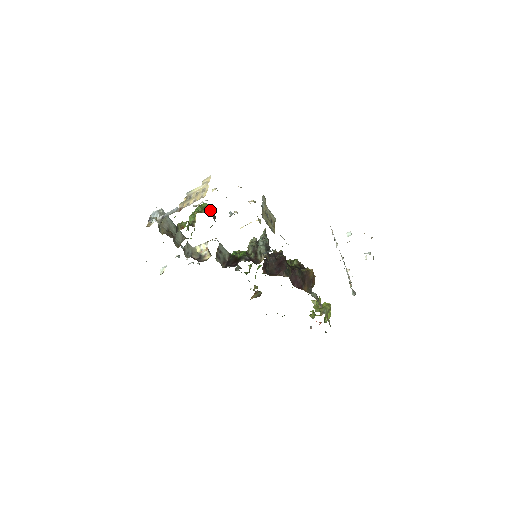
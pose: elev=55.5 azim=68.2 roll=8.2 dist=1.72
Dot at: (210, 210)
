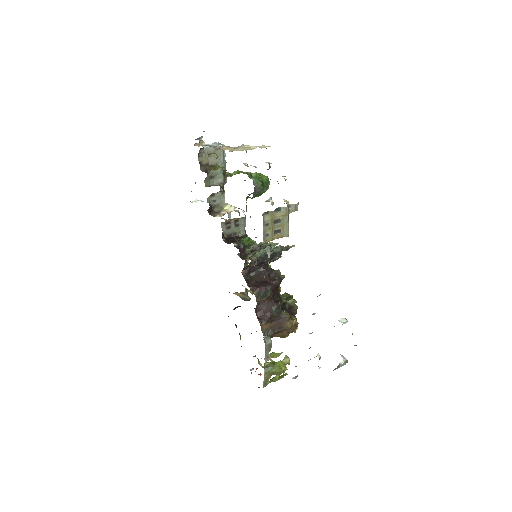
Dot at: (260, 182)
